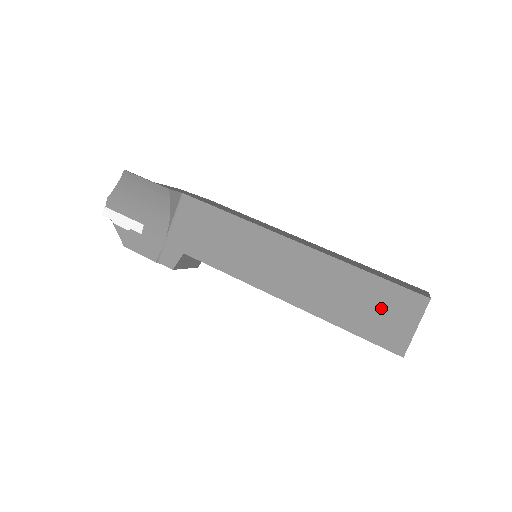
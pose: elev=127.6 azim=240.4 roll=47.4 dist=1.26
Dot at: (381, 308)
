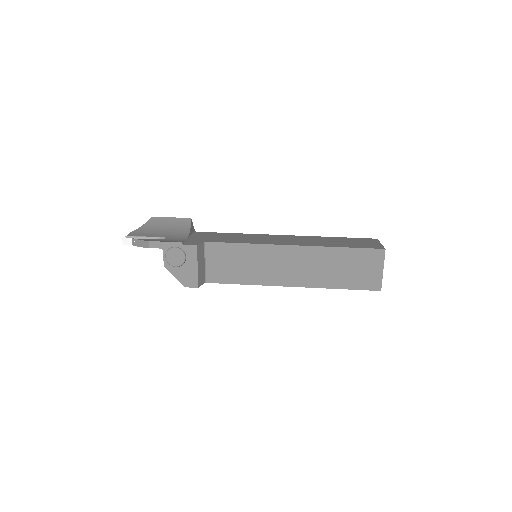
Dot at: (355, 242)
